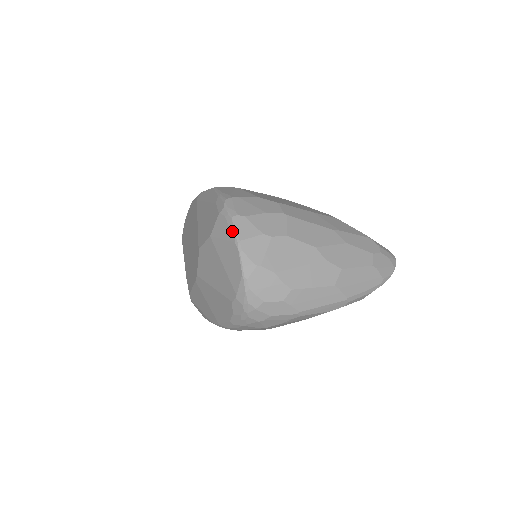
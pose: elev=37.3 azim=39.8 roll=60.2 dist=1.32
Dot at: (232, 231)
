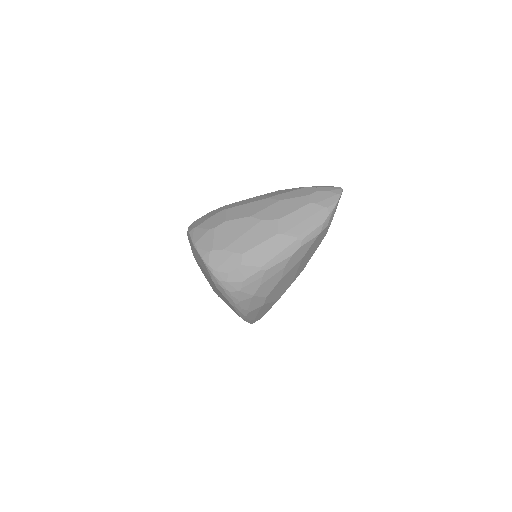
Dot at: (191, 241)
